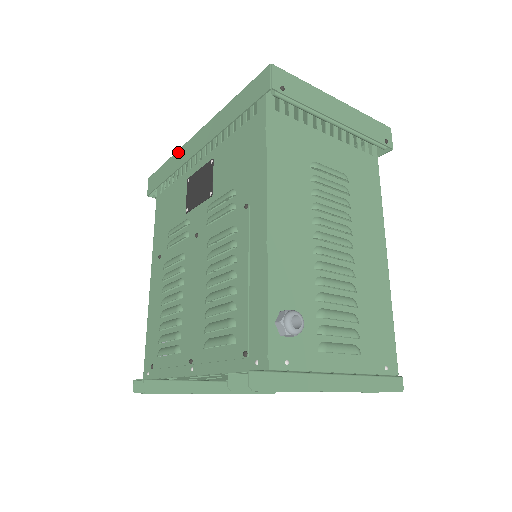
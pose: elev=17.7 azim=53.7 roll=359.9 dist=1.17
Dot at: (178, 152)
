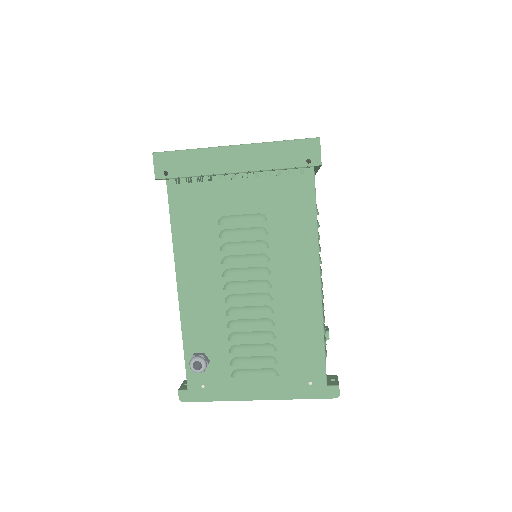
Dot at: occluded
